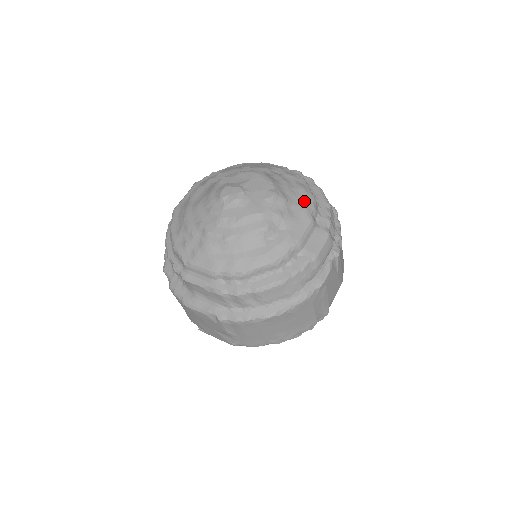
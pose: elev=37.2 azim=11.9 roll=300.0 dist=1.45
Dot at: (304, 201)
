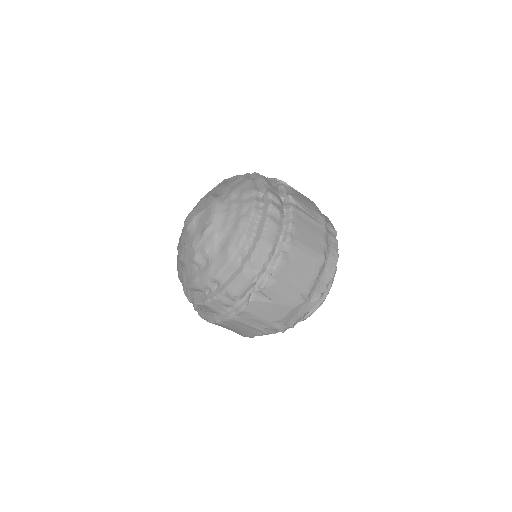
Dot at: (232, 238)
